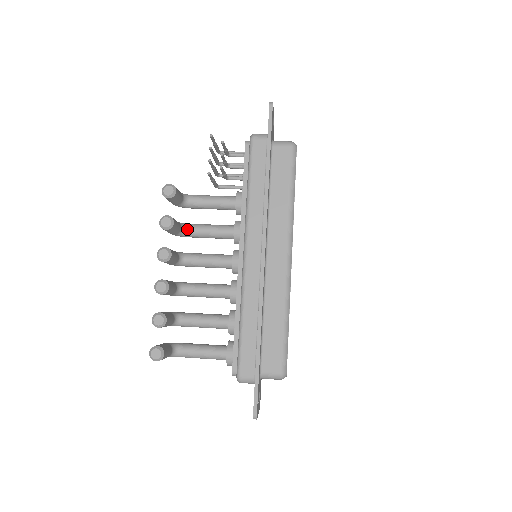
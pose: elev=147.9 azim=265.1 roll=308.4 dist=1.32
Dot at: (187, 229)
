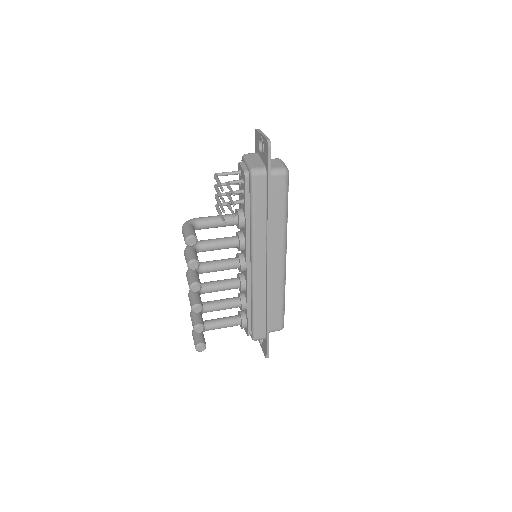
Dot at: (199, 249)
